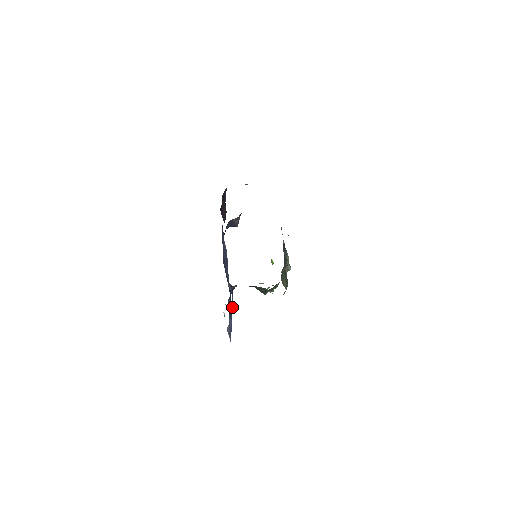
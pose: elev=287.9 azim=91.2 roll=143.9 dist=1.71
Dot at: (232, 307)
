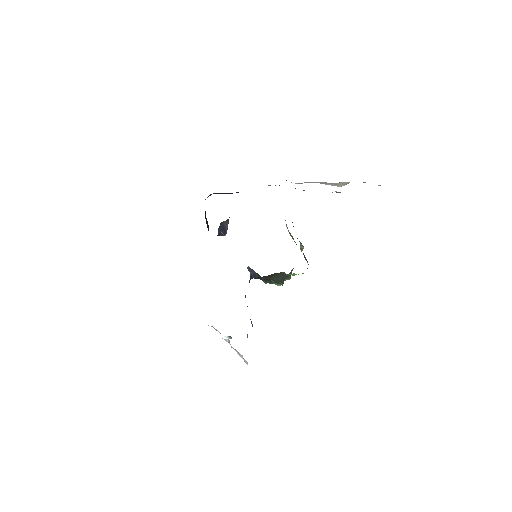
Dot at: (231, 338)
